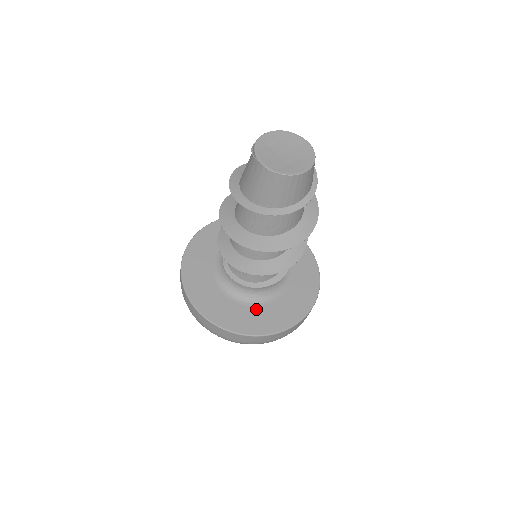
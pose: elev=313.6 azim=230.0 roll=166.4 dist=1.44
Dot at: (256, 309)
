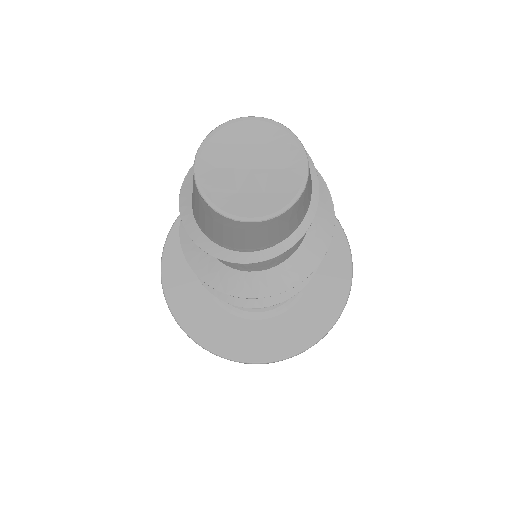
Dot at: (222, 313)
